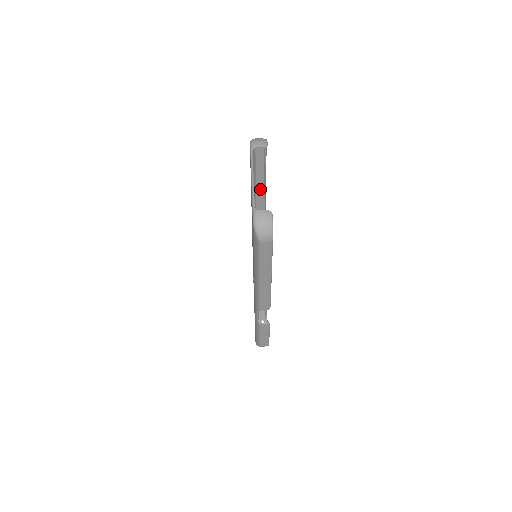
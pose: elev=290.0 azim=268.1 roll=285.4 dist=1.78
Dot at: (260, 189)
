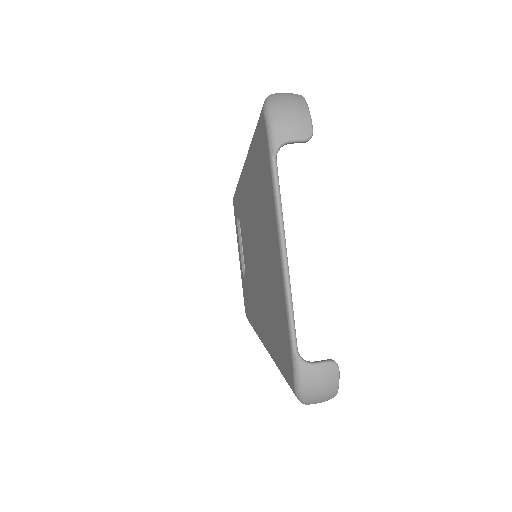
Dot at: occluded
